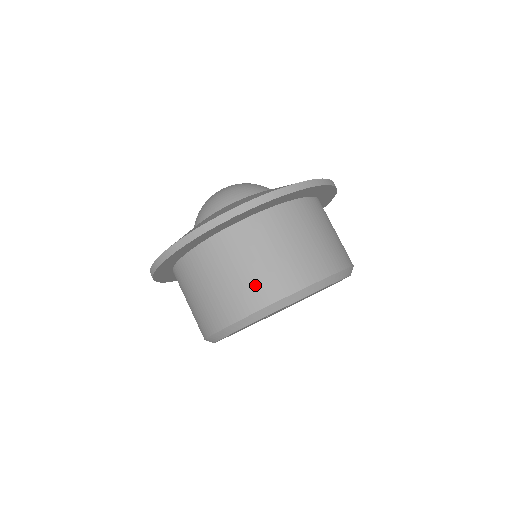
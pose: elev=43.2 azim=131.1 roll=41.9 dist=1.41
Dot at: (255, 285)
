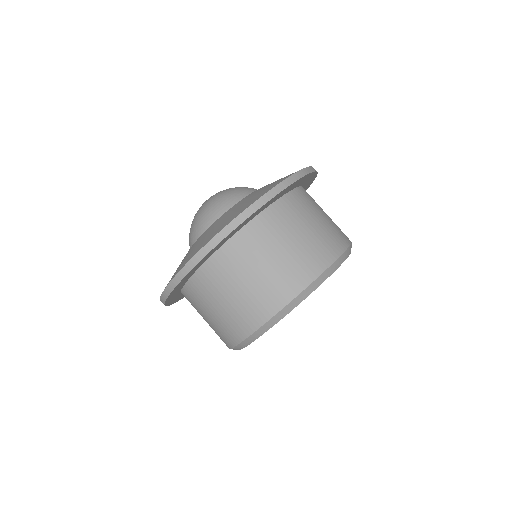
Dot at: (228, 324)
